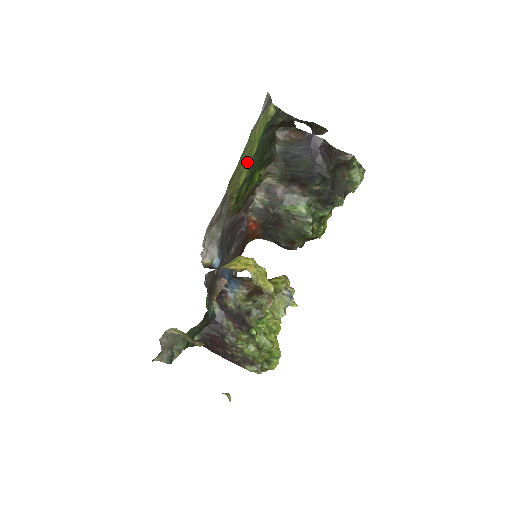
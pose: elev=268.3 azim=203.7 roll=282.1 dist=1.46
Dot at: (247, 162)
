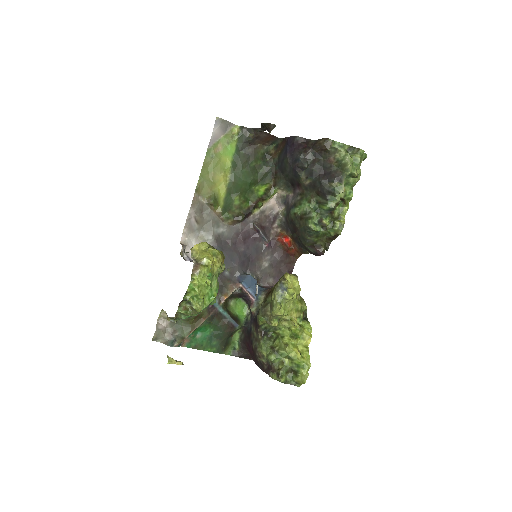
Dot at: (220, 174)
